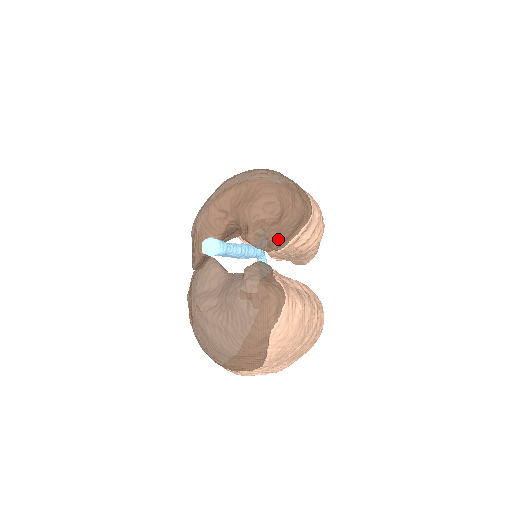
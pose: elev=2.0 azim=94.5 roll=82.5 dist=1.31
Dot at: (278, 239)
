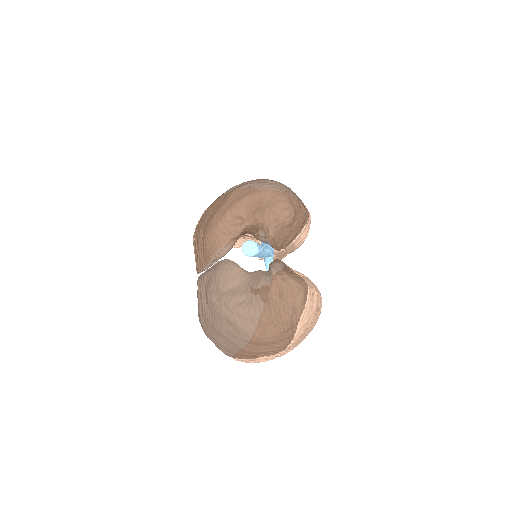
Dot at: (288, 239)
